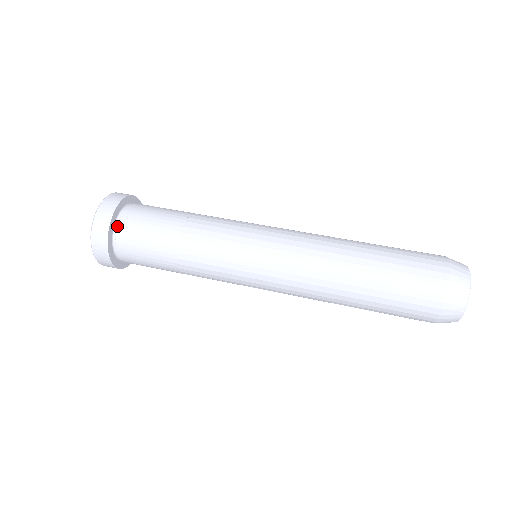
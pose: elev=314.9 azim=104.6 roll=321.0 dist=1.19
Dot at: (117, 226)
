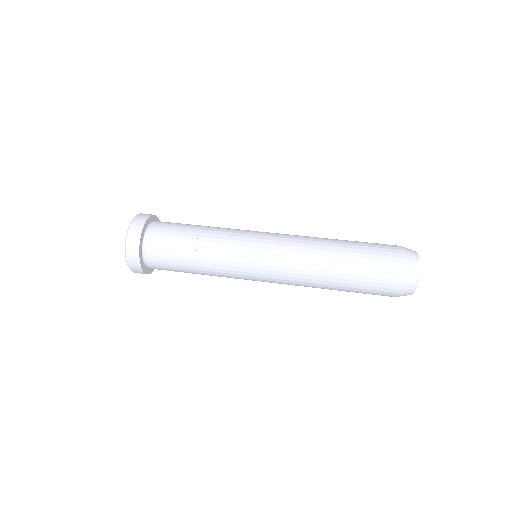
Dot at: (145, 260)
